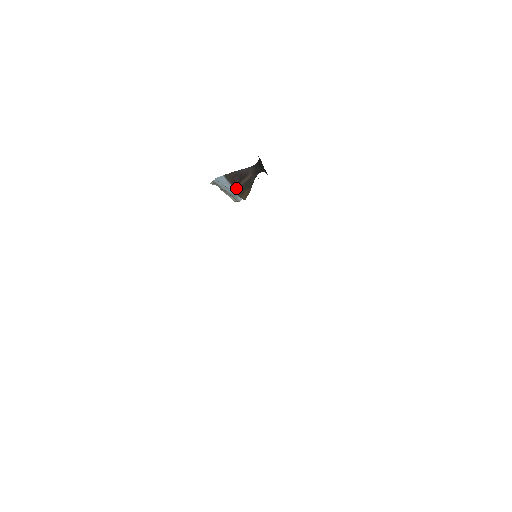
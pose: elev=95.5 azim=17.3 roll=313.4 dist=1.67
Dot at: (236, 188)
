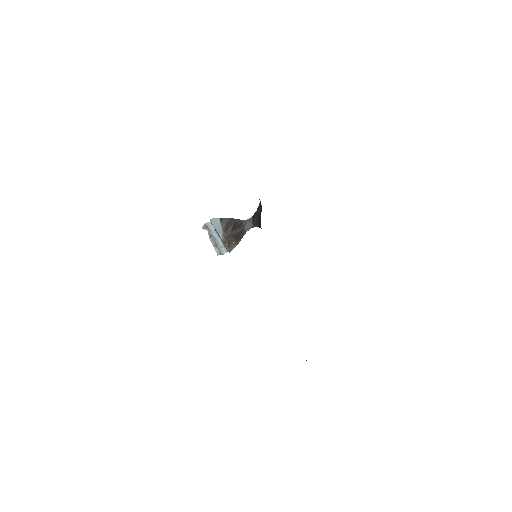
Dot at: (226, 236)
